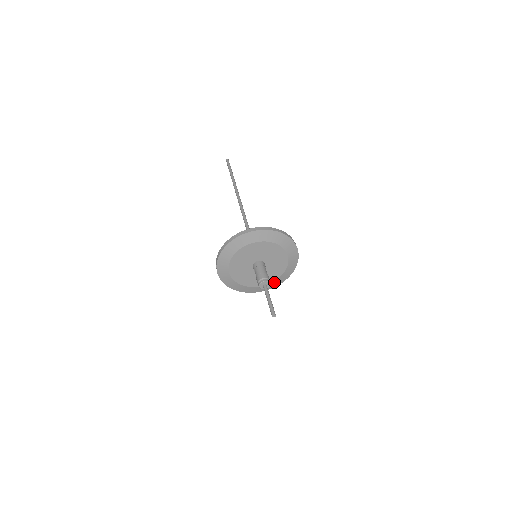
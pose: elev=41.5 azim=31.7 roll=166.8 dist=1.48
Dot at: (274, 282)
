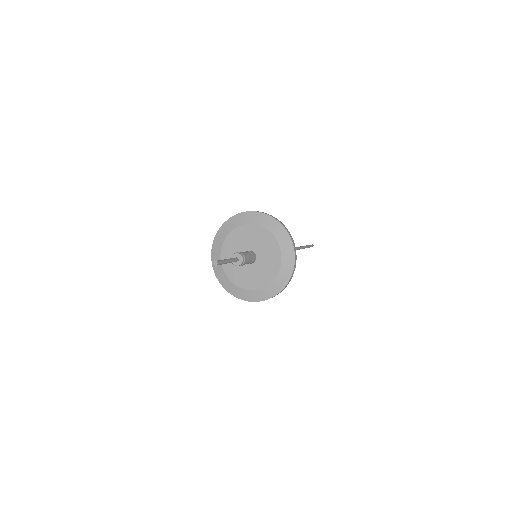
Dot at: (247, 292)
